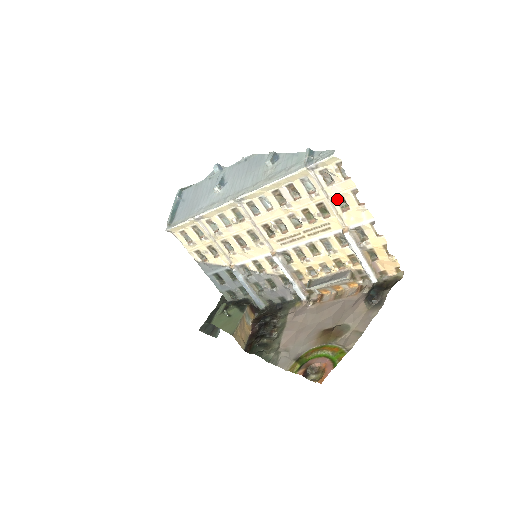
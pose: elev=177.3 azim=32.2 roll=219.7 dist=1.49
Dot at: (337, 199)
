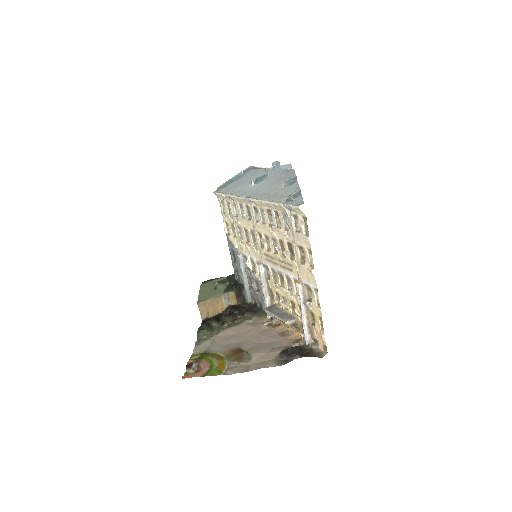
Dot at: (301, 249)
